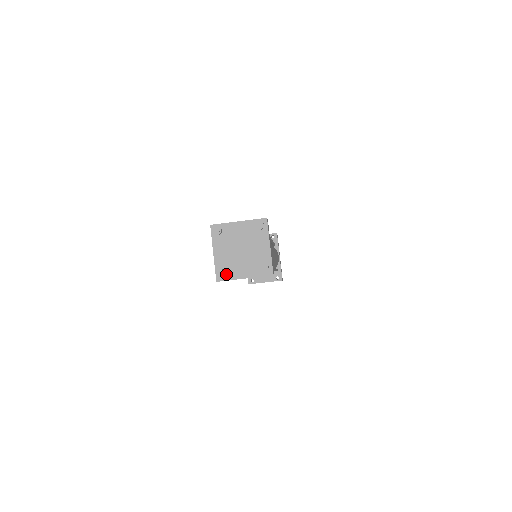
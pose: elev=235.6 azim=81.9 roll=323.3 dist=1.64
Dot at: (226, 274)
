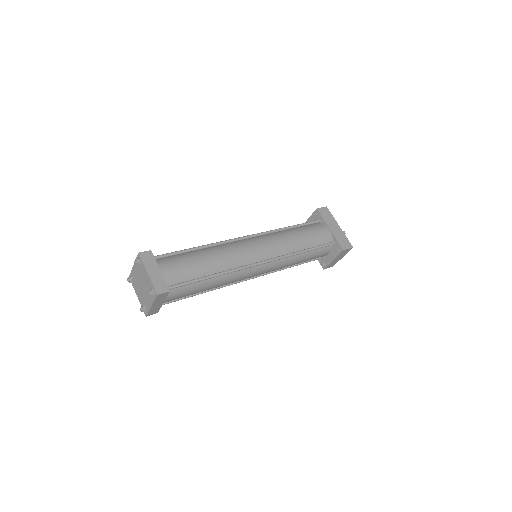
Dot at: (145, 308)
